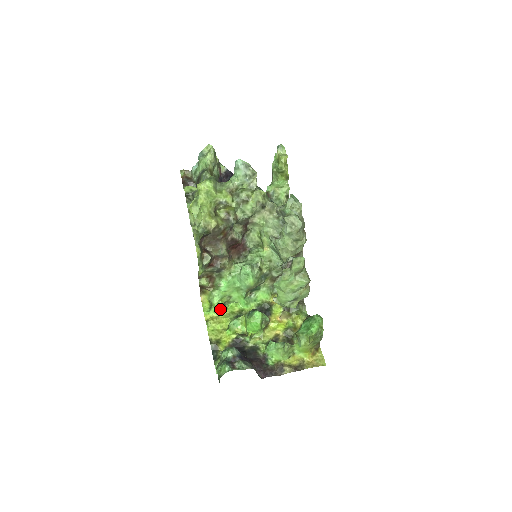
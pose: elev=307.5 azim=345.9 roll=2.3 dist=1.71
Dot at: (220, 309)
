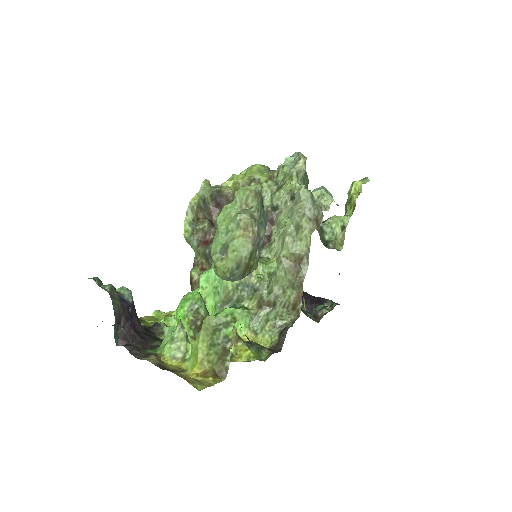
Dot at: occluded
